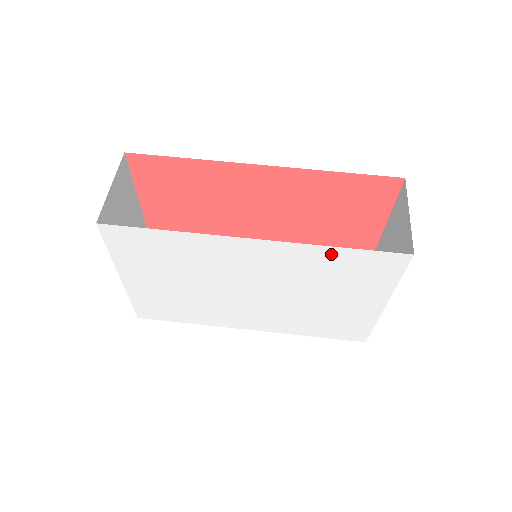
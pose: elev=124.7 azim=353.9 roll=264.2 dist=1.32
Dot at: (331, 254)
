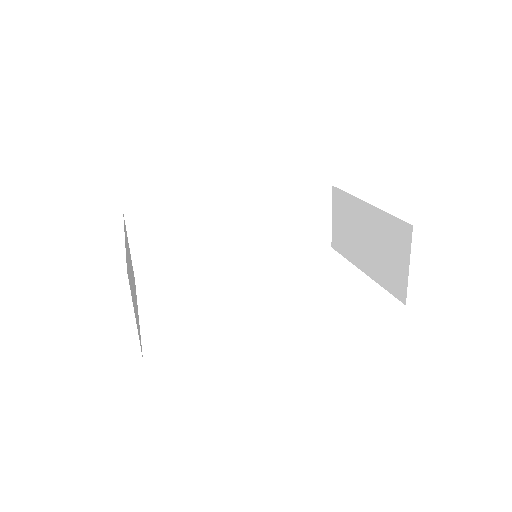
Dot at: occluded
